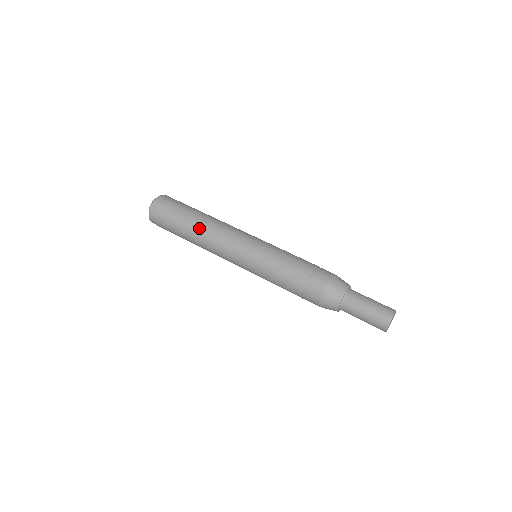
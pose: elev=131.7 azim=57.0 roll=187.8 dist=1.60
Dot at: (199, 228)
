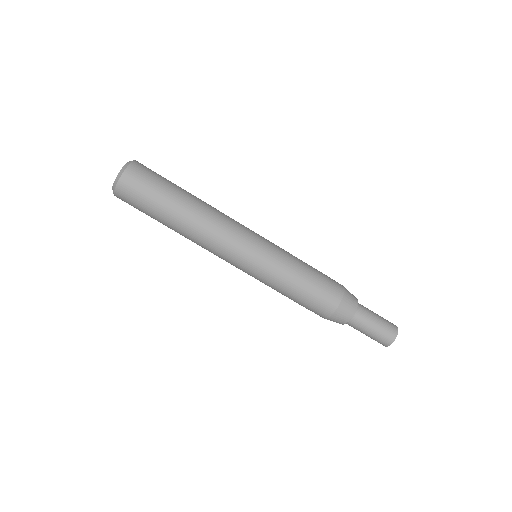
Dot at: (183, 234)
